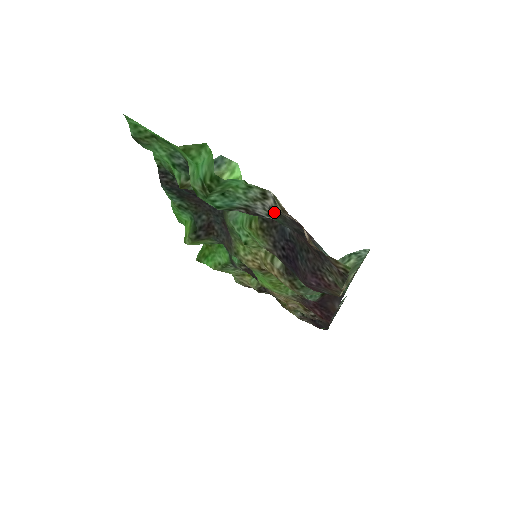
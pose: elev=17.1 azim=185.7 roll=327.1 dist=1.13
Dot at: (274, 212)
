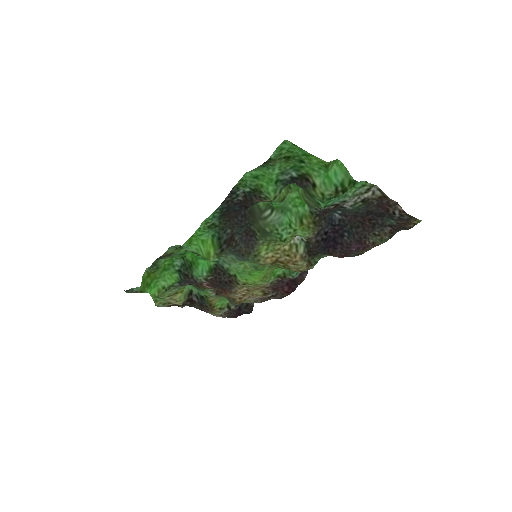
Dot at: (365, 201)
